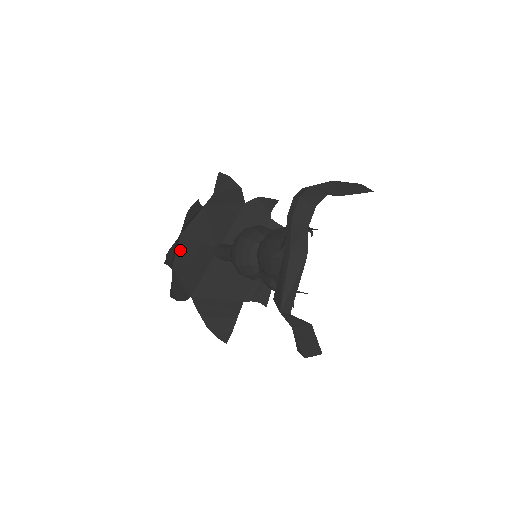
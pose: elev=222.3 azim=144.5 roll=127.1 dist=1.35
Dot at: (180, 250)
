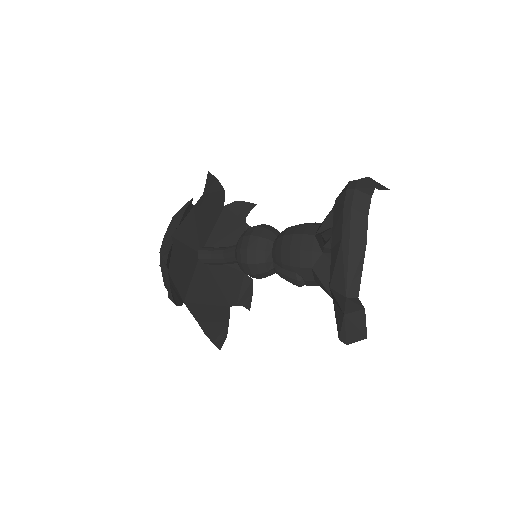
Dot at: (172, 252)
